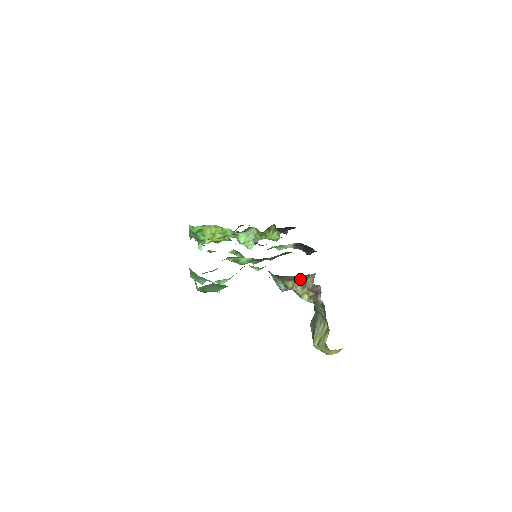
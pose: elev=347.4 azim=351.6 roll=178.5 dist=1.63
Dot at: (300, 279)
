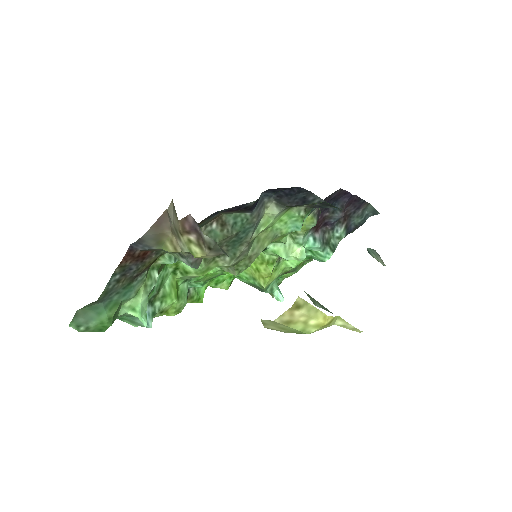
Dot at: (169, 228)
